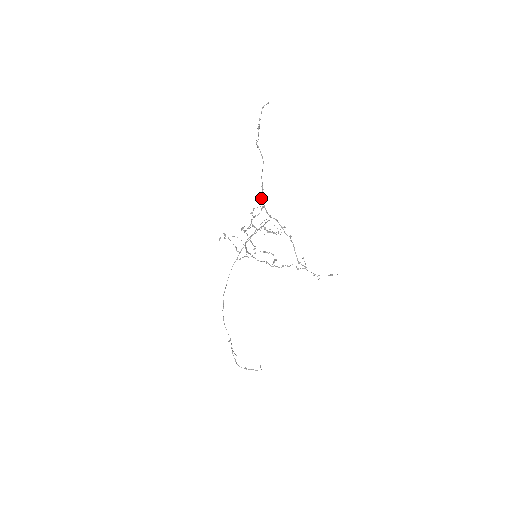
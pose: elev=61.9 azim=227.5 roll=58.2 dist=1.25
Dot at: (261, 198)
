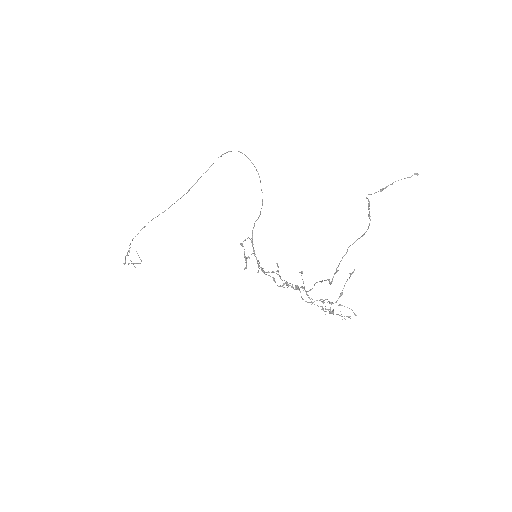
Dot at: occluded
